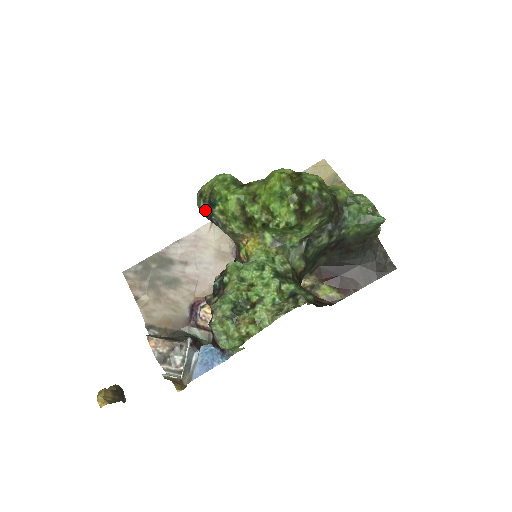
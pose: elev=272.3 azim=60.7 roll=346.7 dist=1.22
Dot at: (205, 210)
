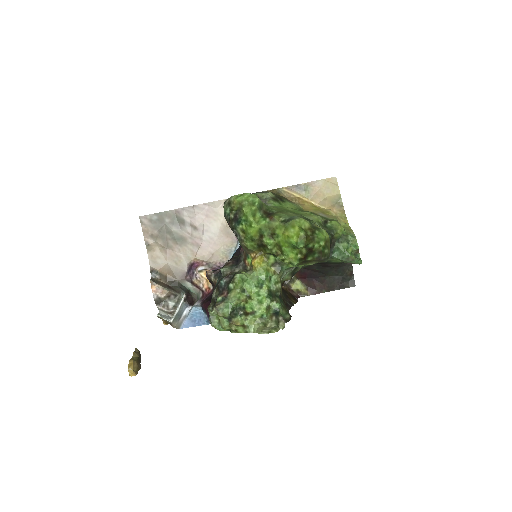
Dot at: (229, 219)
